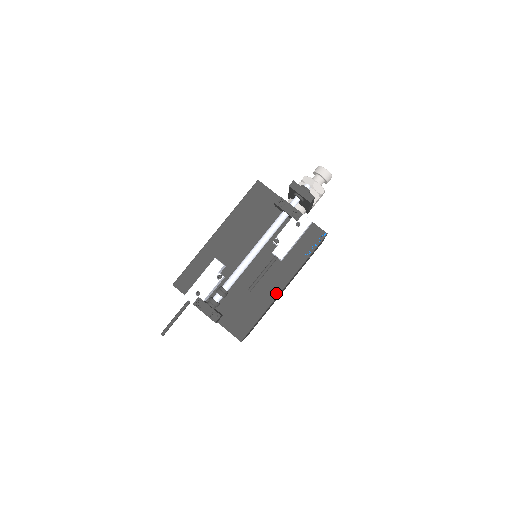
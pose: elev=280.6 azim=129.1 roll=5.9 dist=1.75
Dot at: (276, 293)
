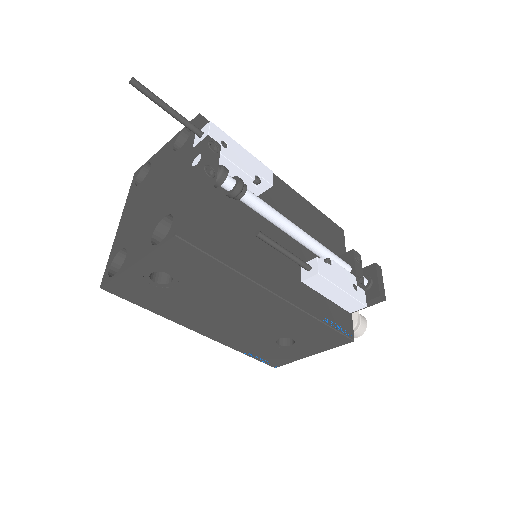
Dot at: (267, 284)
